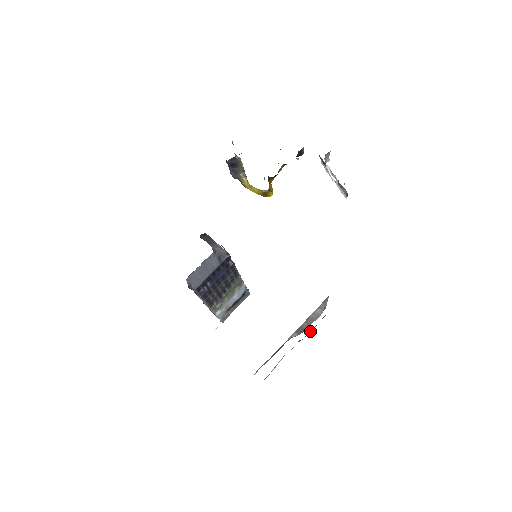
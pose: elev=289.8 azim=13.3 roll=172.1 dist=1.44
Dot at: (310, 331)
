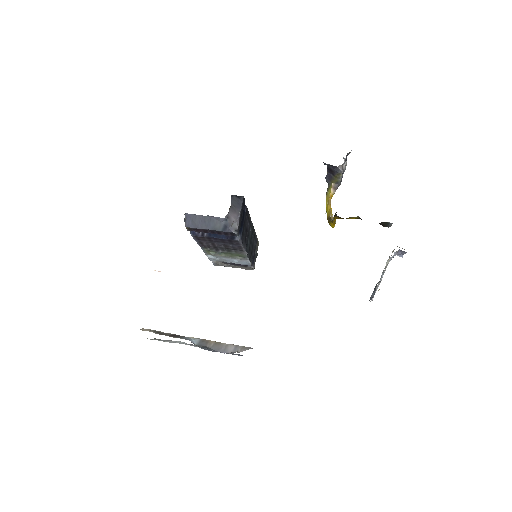
Dot at: occluded
